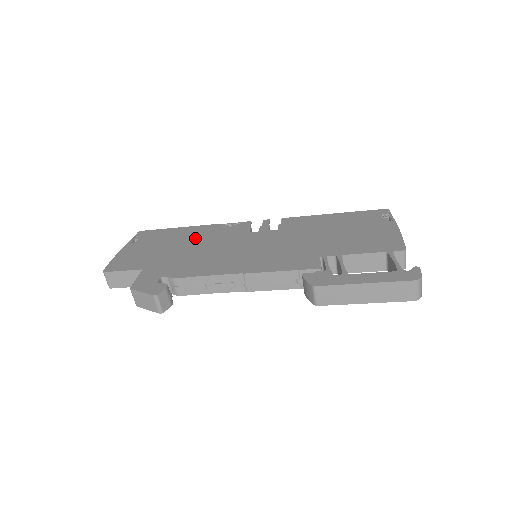
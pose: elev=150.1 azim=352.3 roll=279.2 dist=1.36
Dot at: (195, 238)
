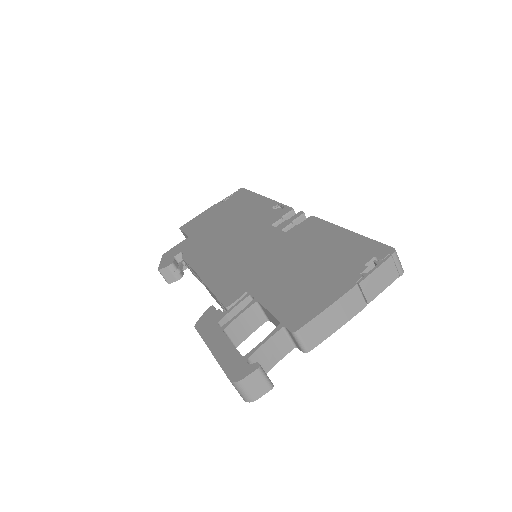
Dot at: (244, 214)
